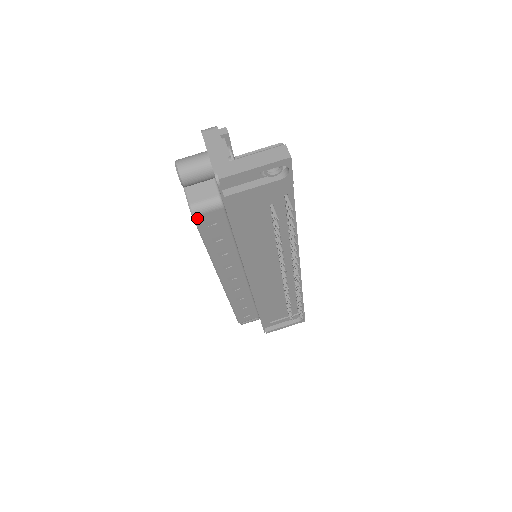
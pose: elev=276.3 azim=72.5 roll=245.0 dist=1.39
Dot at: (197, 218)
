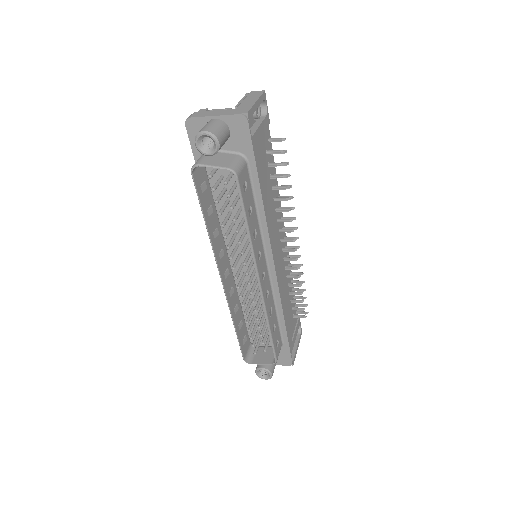
Dot at: (239, 179)
